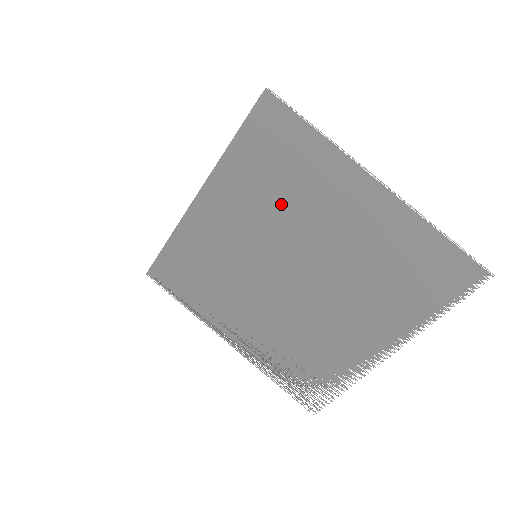
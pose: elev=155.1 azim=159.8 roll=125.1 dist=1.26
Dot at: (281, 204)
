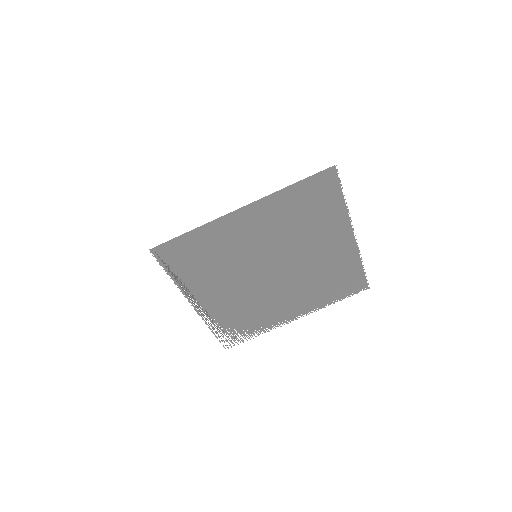
Dot at: (295, 231)
